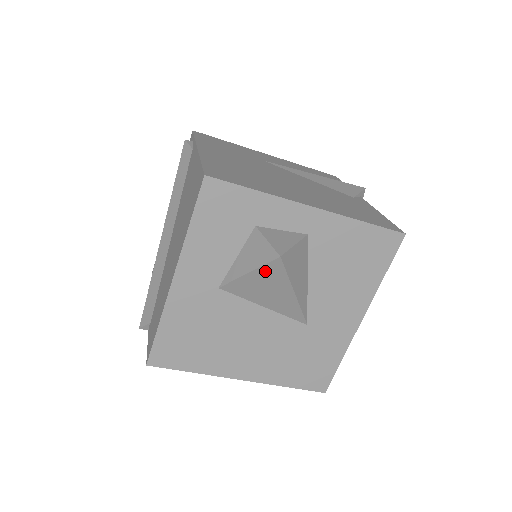
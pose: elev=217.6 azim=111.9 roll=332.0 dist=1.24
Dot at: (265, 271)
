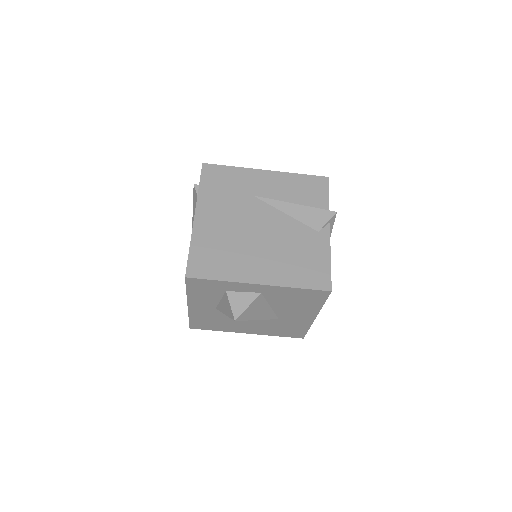
Dot at: occluded
